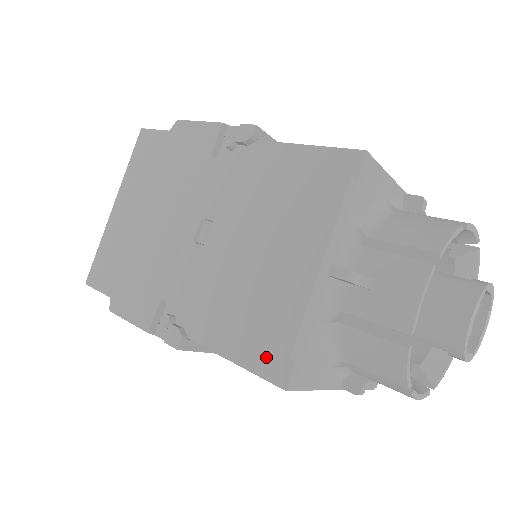
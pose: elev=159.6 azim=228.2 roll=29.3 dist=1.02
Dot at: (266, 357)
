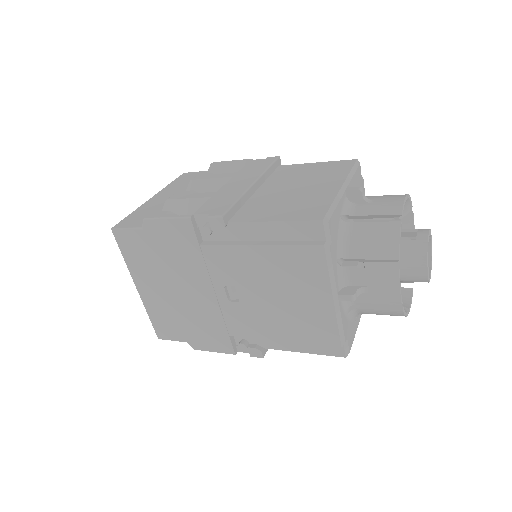
Dot at: (324, 346)
